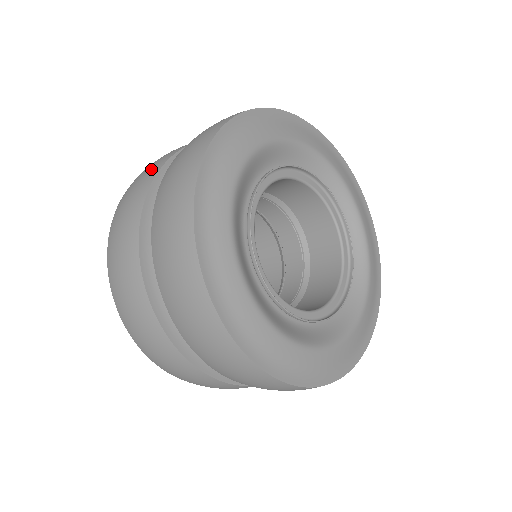
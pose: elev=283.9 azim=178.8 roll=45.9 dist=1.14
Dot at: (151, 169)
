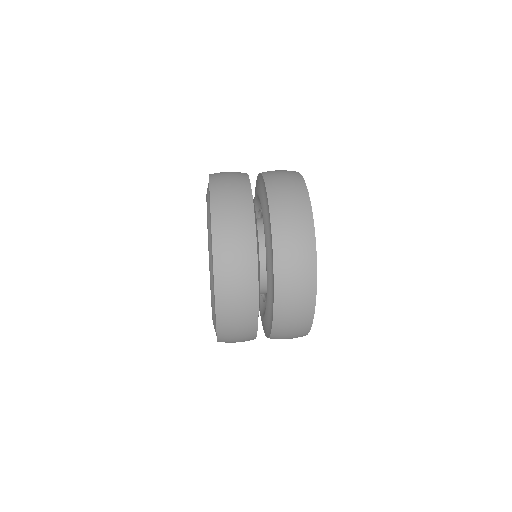
Dot at: (246, 253)
